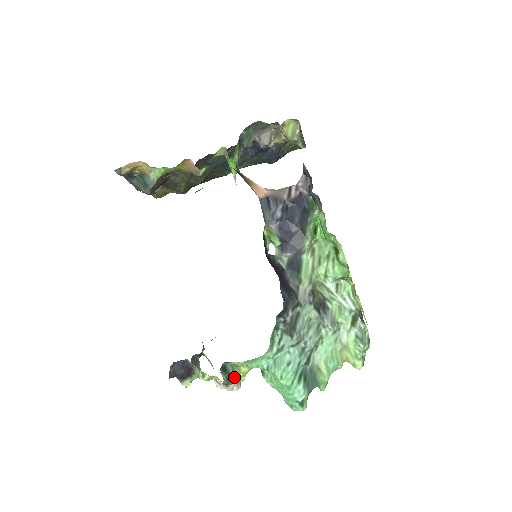
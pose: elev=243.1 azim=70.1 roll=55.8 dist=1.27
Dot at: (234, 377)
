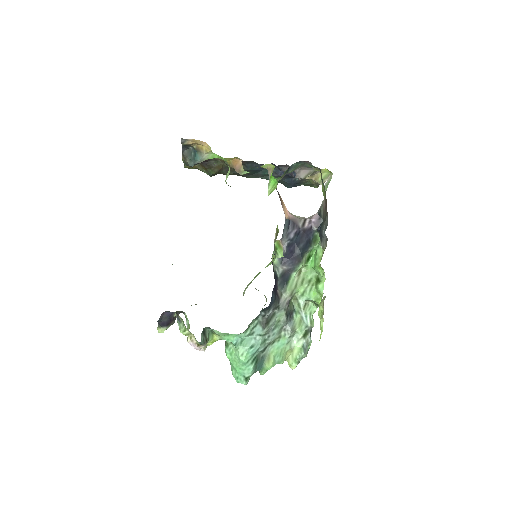
Dot at: (208, 341)
